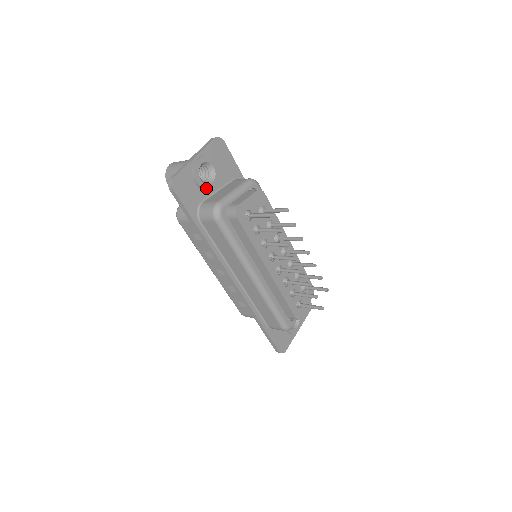
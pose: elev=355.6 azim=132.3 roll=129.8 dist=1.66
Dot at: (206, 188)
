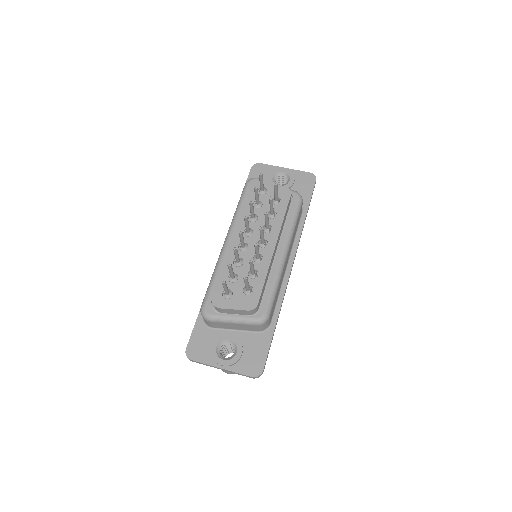
Dot at: occluded
